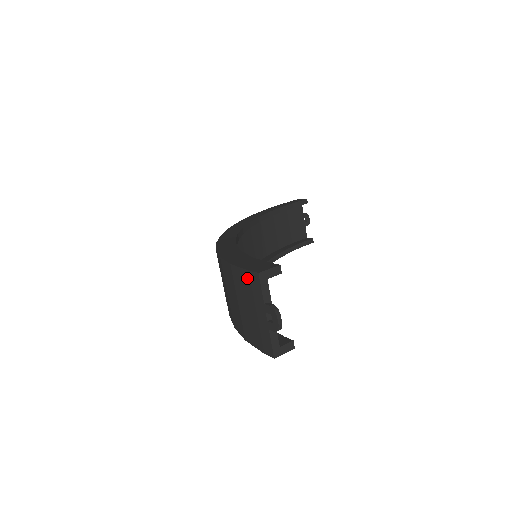
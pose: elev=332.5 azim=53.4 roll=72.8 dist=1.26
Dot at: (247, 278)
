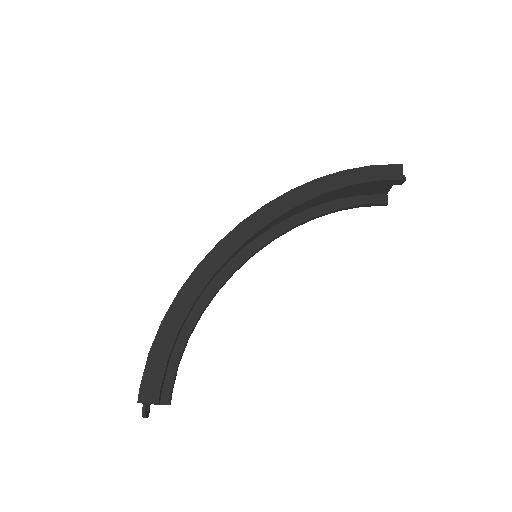
Dot at: (142, 384)
